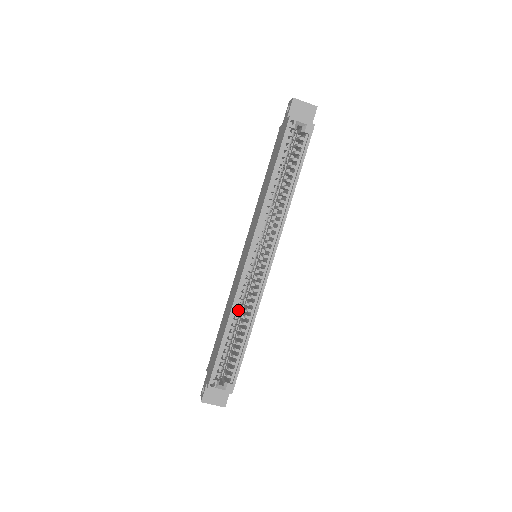
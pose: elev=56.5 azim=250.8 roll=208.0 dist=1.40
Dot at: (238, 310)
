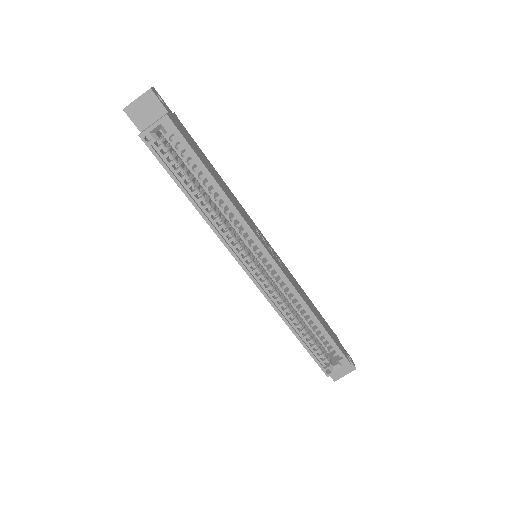
Dot at: (288, 312)
